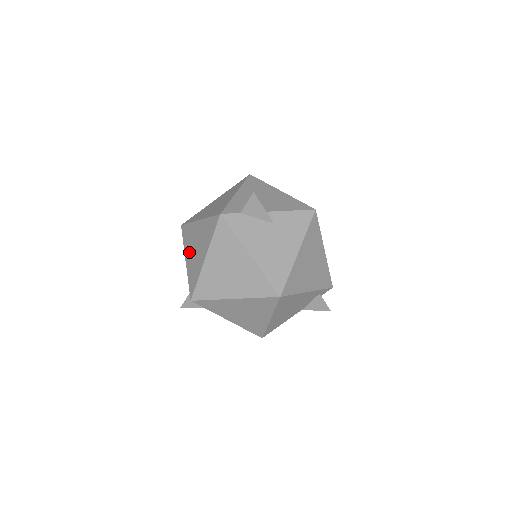
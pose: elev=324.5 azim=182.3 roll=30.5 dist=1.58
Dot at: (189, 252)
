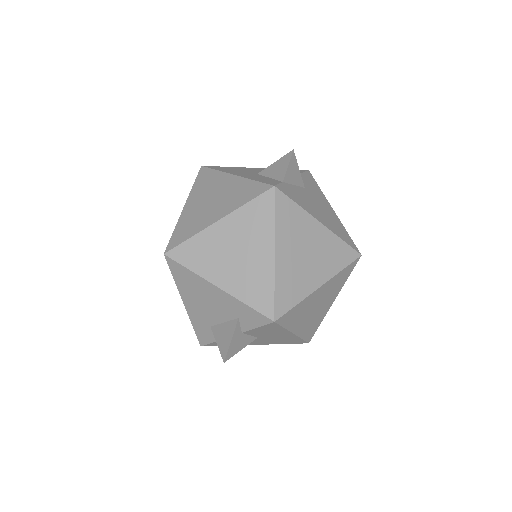
Dot at: (221, 271)
